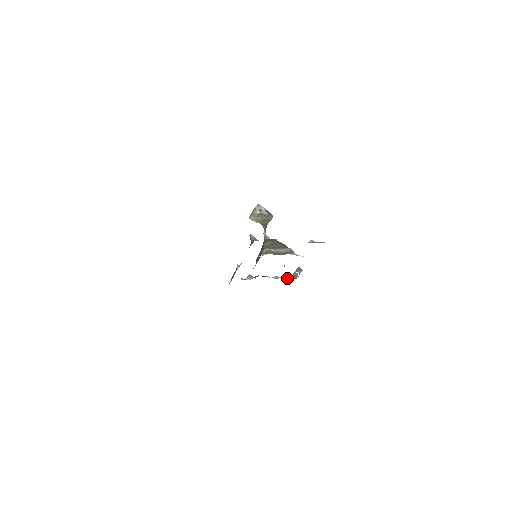
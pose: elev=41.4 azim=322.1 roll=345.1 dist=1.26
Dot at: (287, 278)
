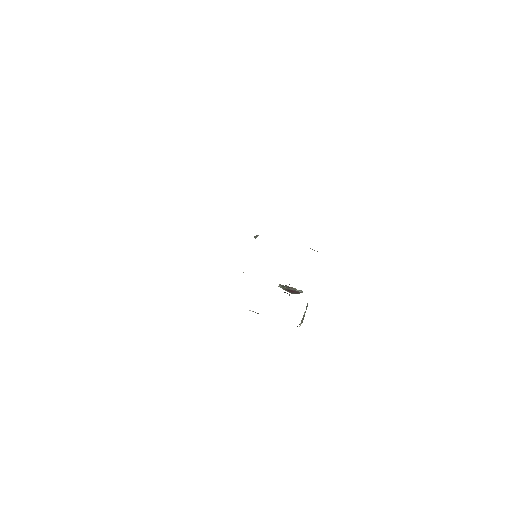
Dot at: occluded
